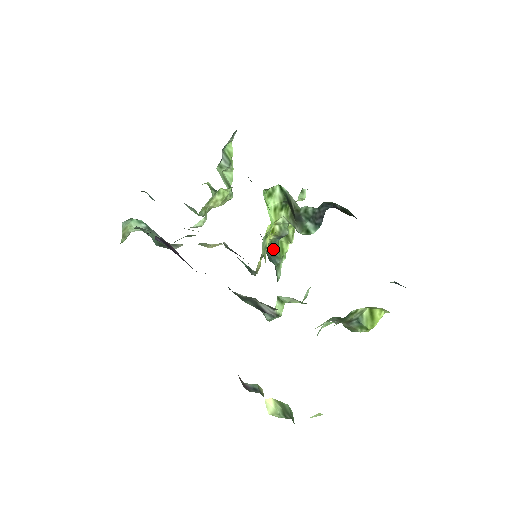
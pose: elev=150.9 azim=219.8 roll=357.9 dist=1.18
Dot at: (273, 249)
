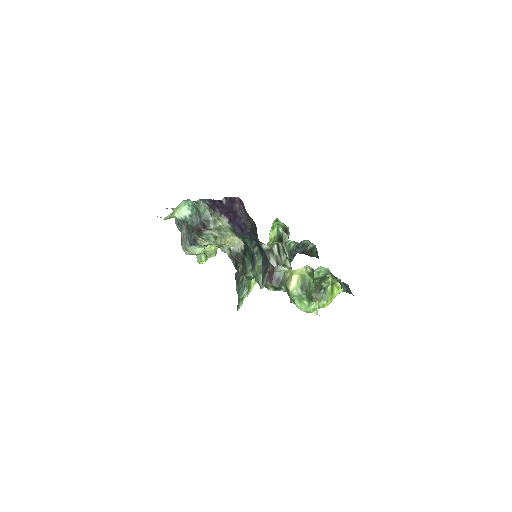
Dot at: occluded
